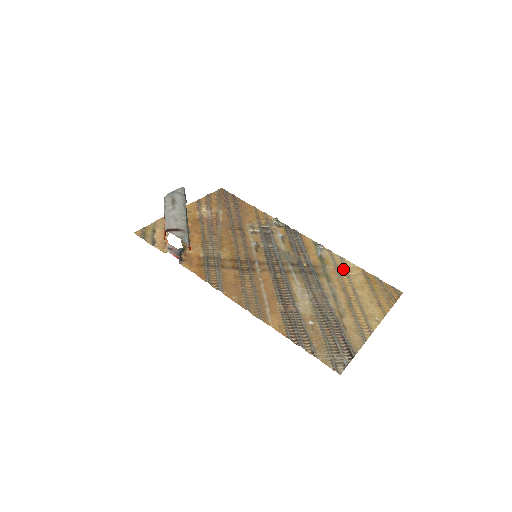
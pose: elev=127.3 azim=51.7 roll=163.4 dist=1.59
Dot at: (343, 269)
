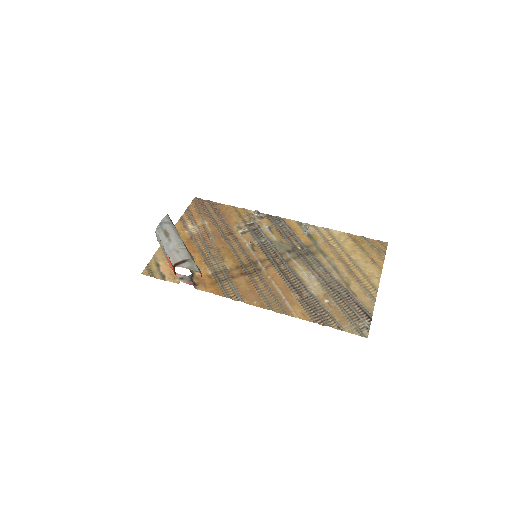
Dot at: (332, 239)
